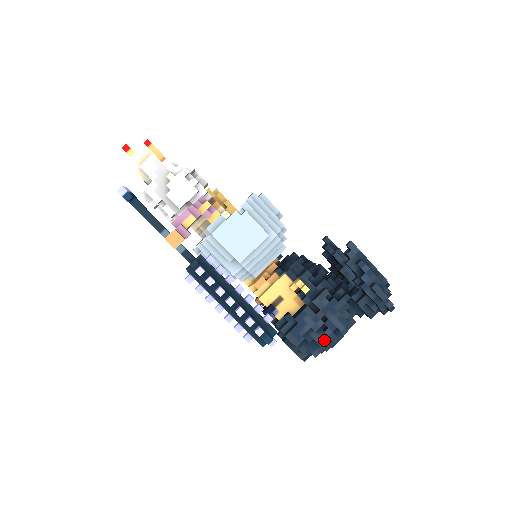
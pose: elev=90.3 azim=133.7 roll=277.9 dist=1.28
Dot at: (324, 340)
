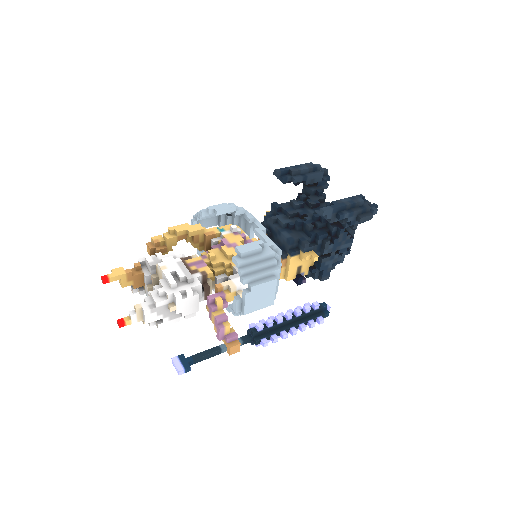
Dot at: (343, 256)
